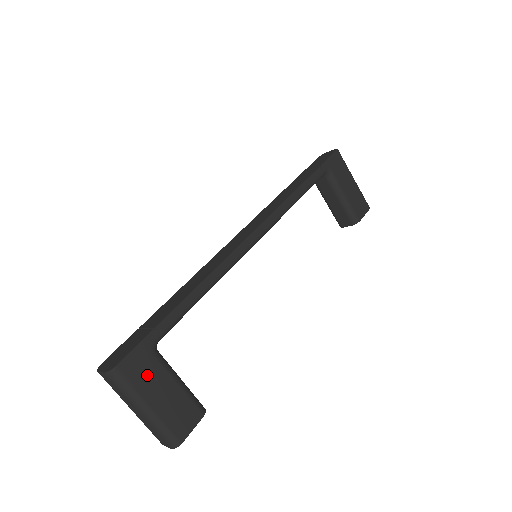
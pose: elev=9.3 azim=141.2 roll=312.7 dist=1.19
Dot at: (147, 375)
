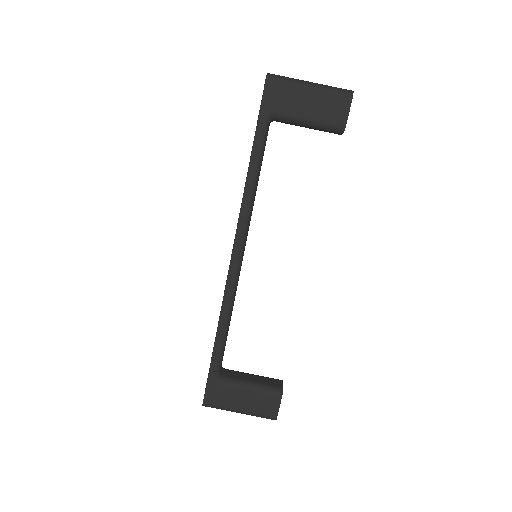
Dot at: (225, 396)
